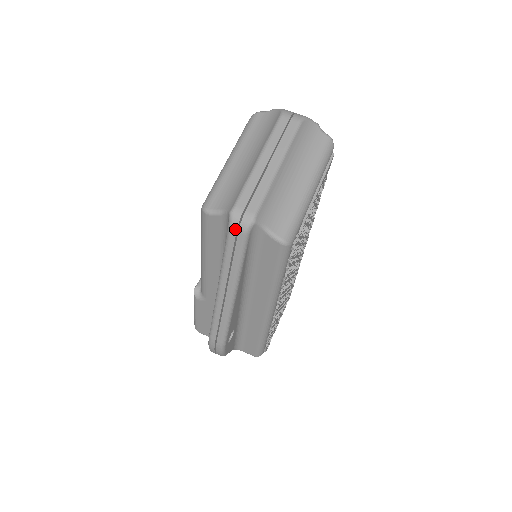
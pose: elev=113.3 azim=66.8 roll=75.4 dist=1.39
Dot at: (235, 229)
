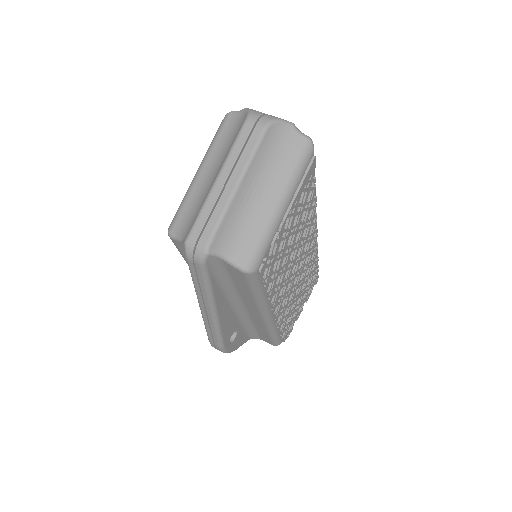
Dot at: (191, 260)
